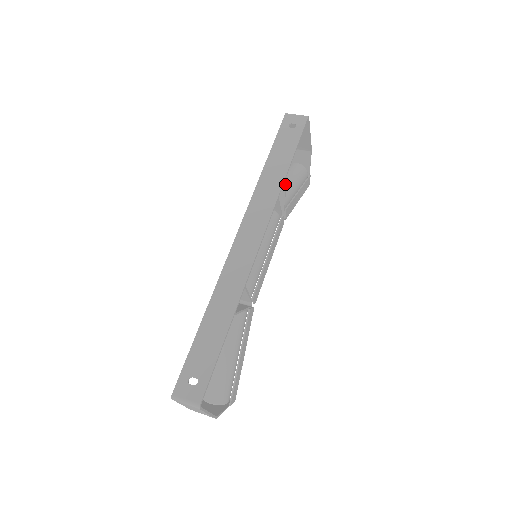
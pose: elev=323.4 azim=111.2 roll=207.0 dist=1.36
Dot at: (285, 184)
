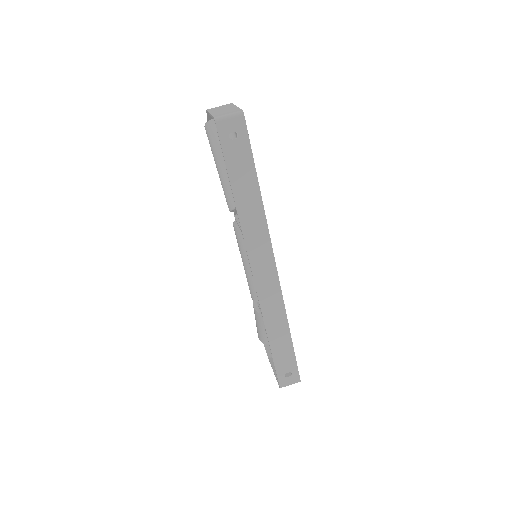
Dot at: occluded
